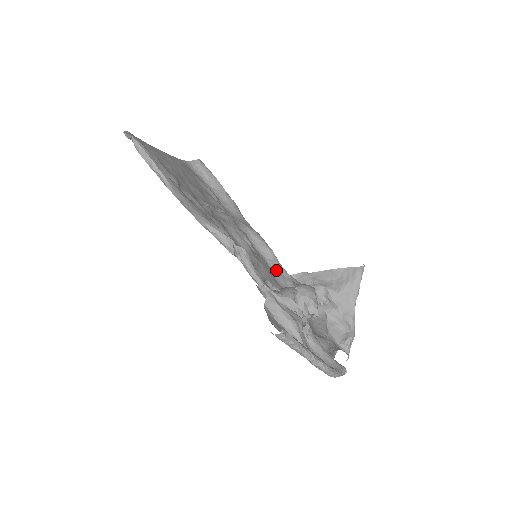
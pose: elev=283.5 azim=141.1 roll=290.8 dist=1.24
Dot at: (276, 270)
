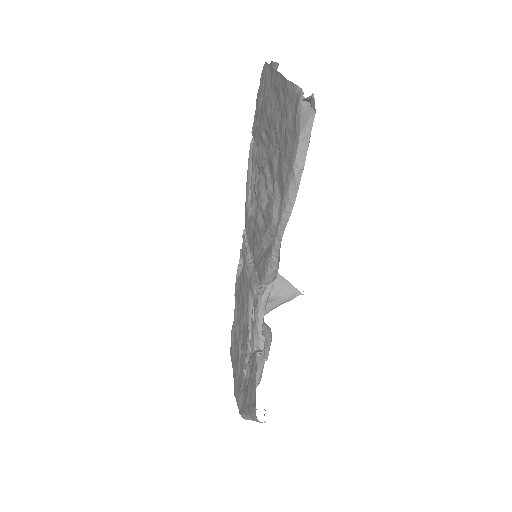
Dot at: occluded
